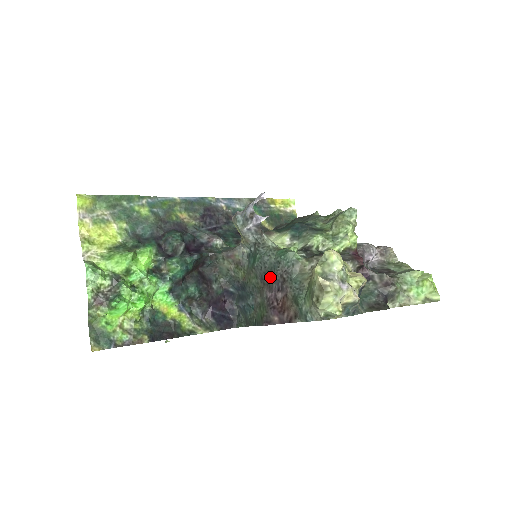
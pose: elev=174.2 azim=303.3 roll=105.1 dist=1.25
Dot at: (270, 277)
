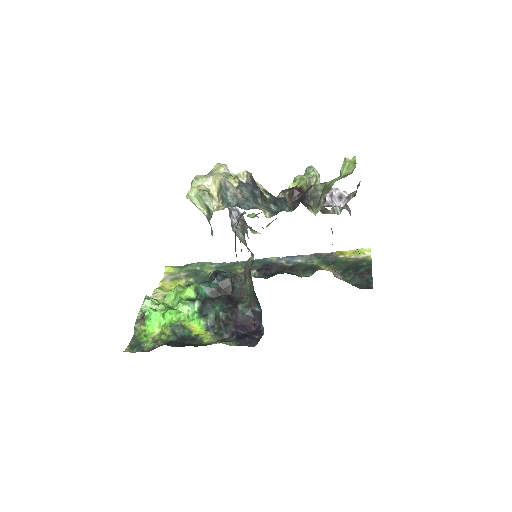
Dot at: occluded
